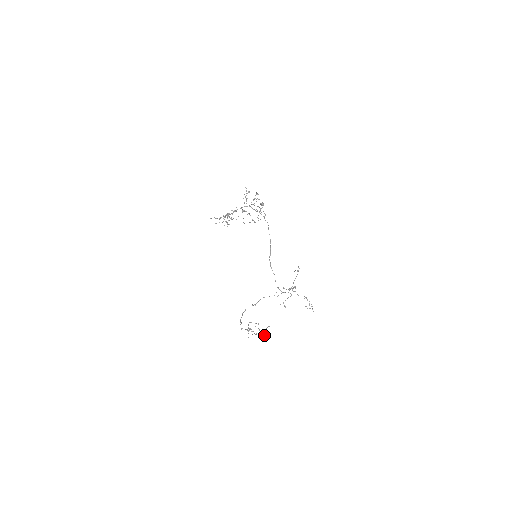
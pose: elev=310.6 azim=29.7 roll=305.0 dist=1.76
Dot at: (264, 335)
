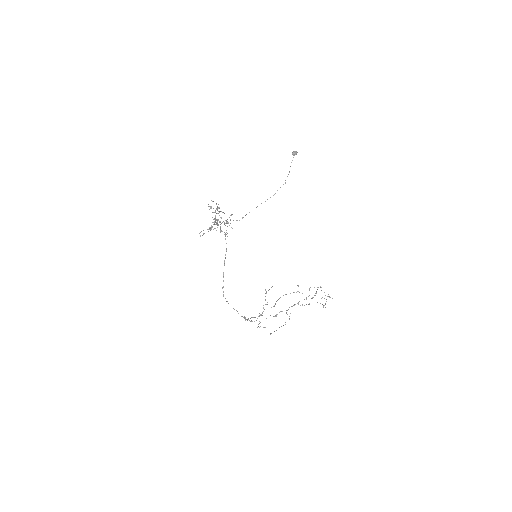
Dot at: occluded
